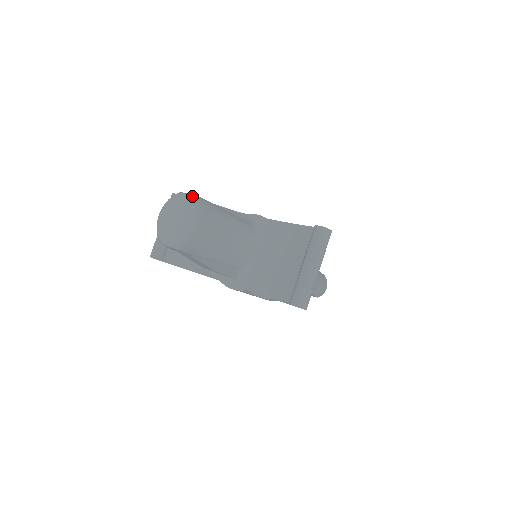
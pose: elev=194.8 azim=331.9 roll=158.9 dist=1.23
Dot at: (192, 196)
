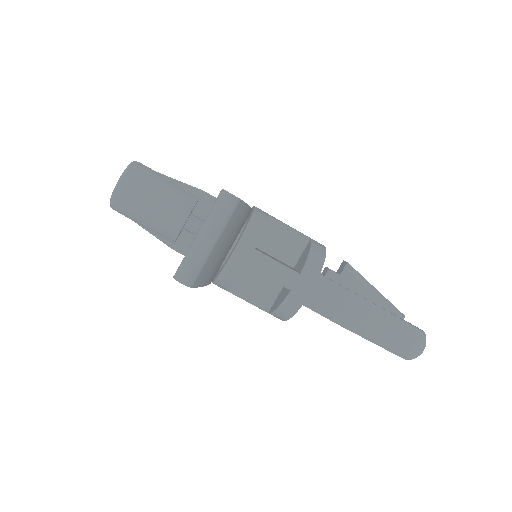
Dot at: (133, 162)
